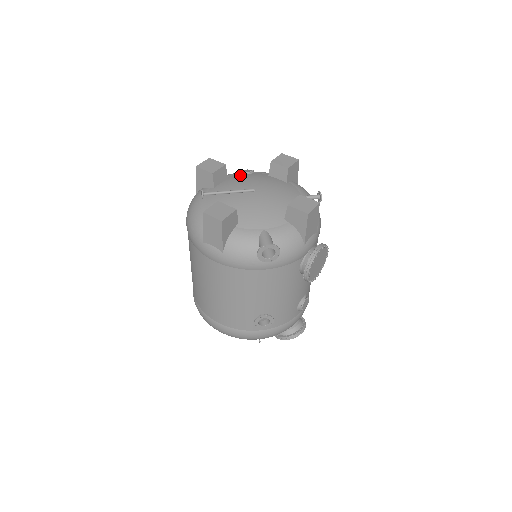
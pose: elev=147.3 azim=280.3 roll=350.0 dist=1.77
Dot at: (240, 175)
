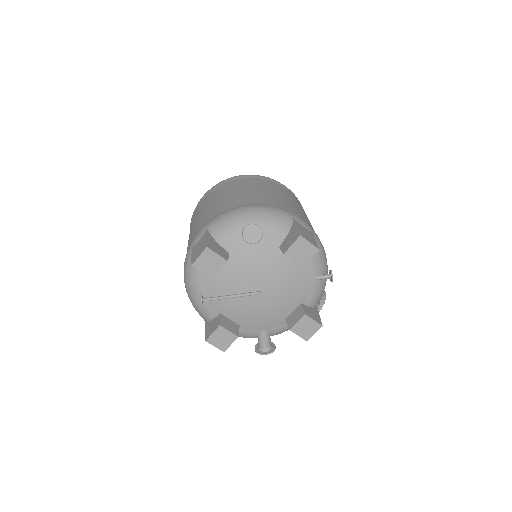
Dot at: (244, 249)
